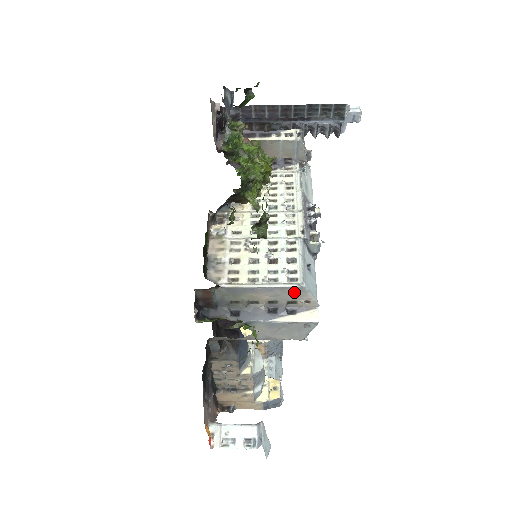
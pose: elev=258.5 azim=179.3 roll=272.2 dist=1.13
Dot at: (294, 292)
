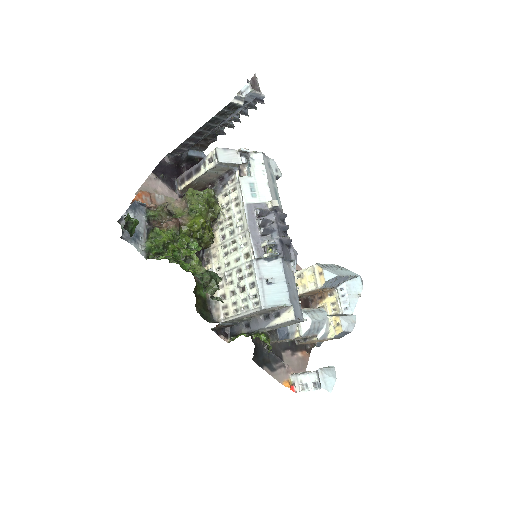
Dot at: (263, 310)
